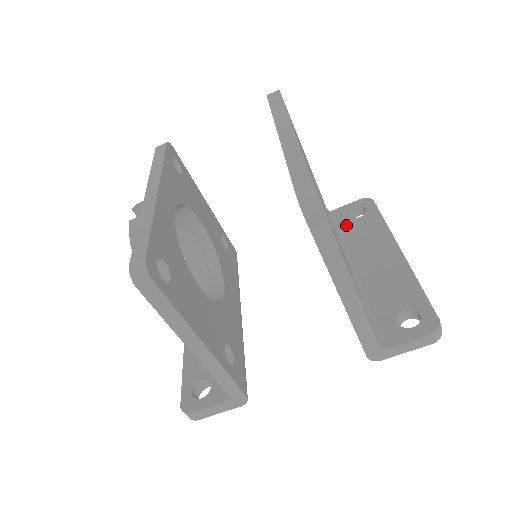
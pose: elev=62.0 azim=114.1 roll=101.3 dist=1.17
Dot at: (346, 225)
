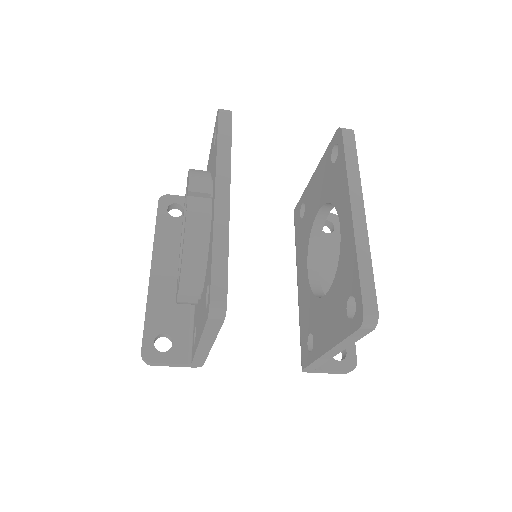
Dot at: occluded
